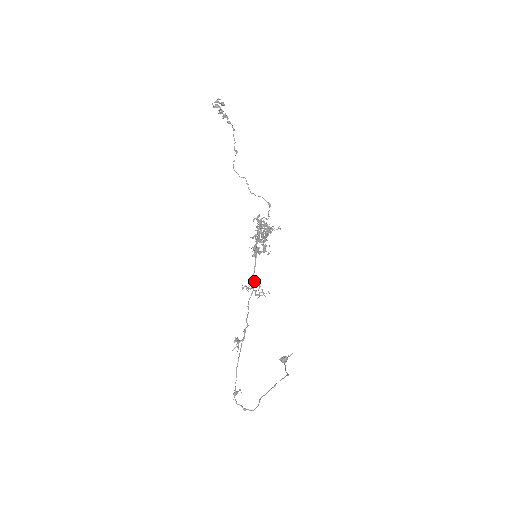
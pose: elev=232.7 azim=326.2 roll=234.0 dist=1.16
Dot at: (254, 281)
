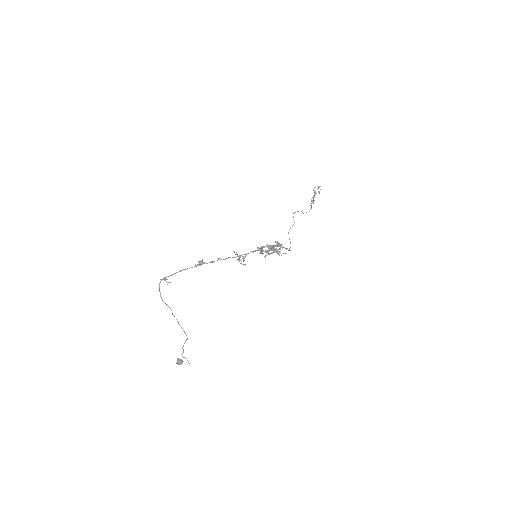
Dot at: (244, 257)
